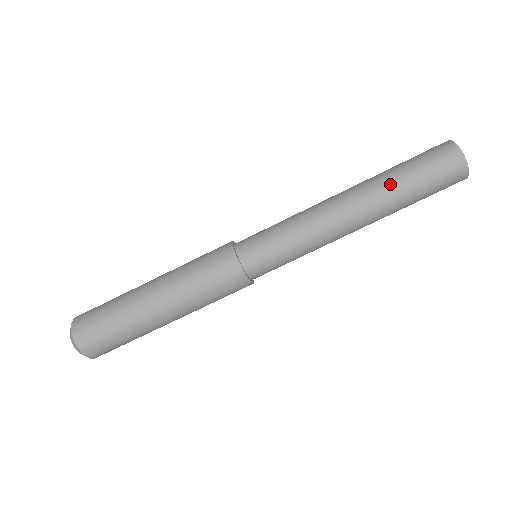
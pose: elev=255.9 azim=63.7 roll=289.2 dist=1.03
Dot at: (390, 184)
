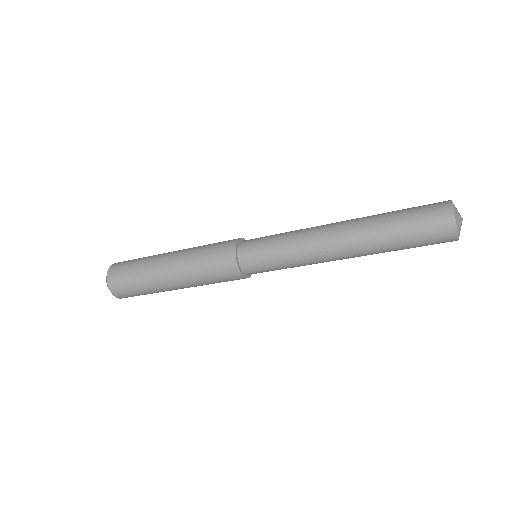
Dot at: occluded
